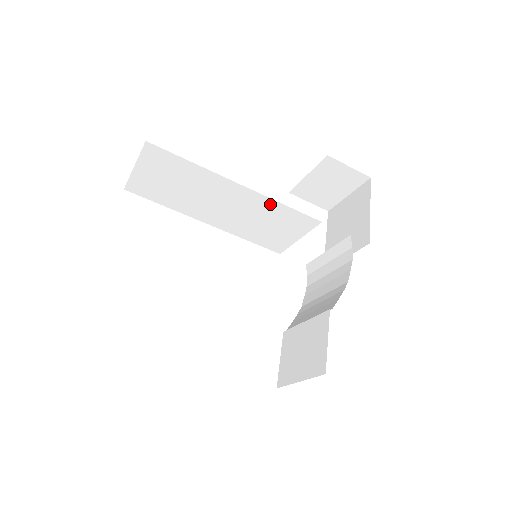
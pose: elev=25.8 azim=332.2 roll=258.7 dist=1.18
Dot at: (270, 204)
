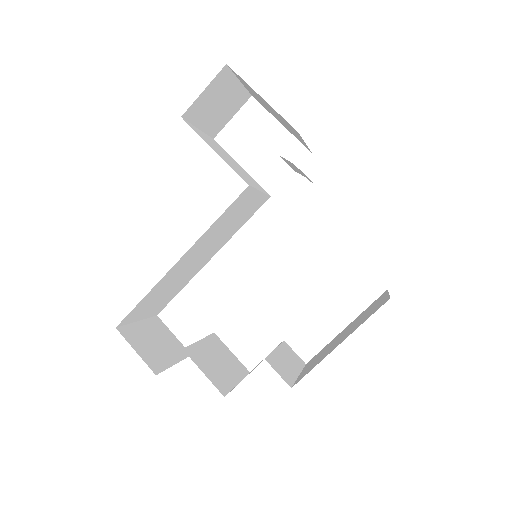
Dot at: (209, 231)
